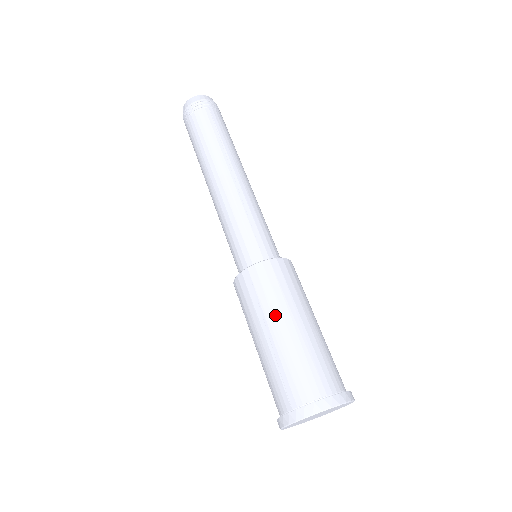
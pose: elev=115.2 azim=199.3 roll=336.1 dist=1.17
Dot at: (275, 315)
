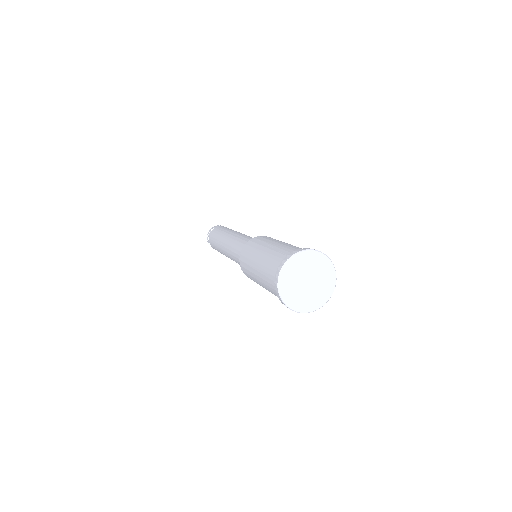
Dot at: (275, 241)
